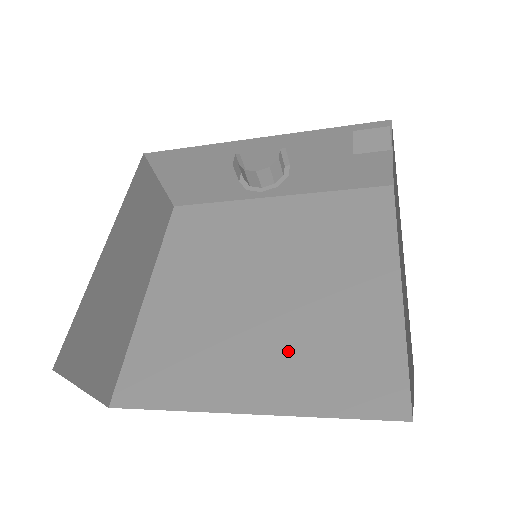
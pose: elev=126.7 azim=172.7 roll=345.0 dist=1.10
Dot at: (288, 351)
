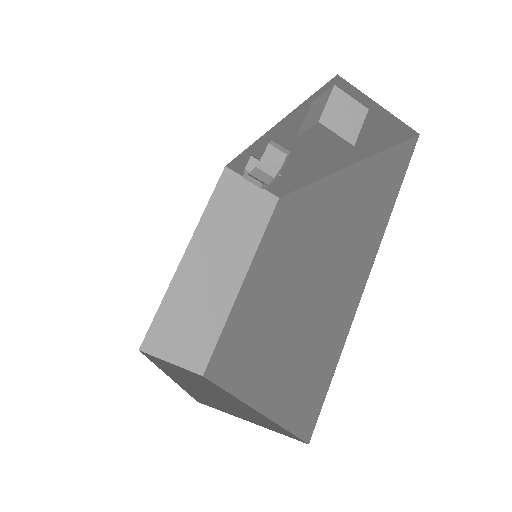
Dot at: (277, 348)
